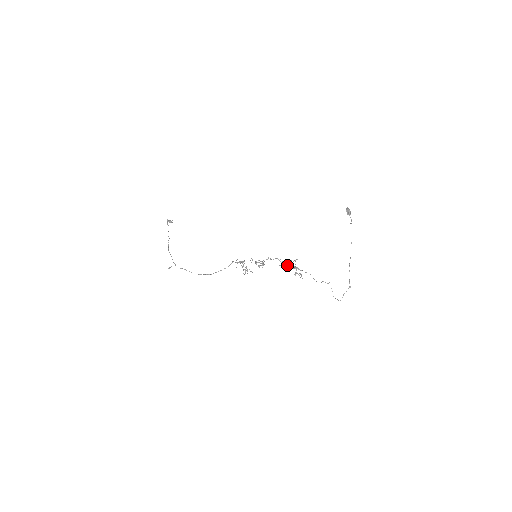
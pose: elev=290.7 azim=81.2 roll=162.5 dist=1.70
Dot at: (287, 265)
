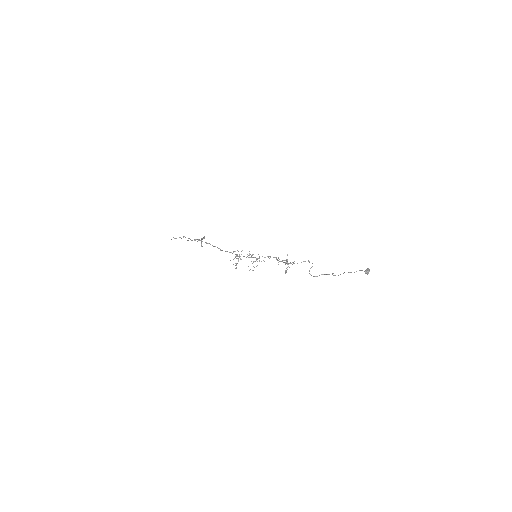
Dot at: (280, 261)
